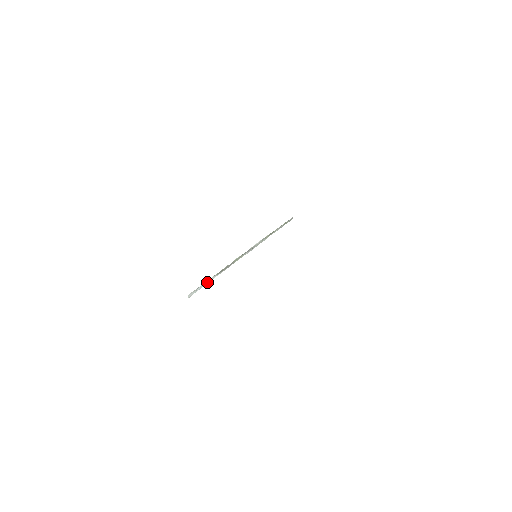
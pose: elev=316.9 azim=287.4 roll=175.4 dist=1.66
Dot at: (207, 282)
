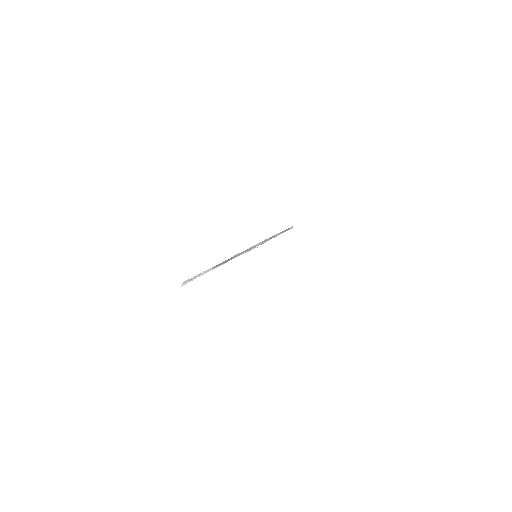
Dot at: (203, 273)
